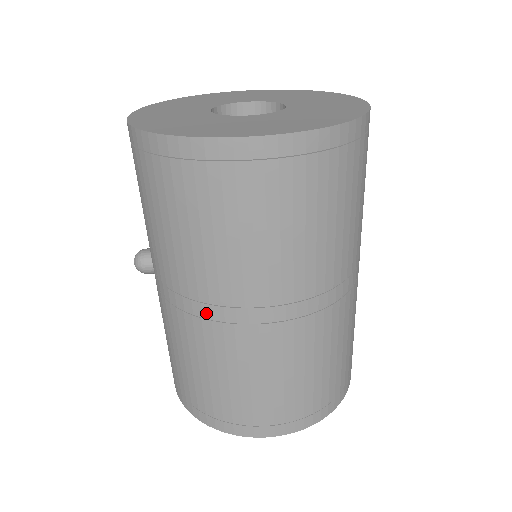
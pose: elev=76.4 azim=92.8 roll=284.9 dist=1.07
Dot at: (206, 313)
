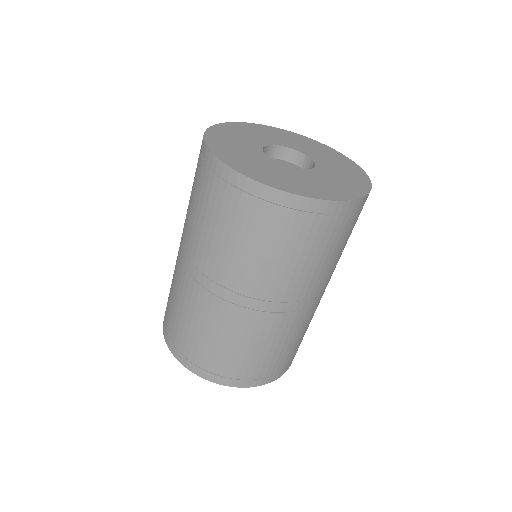
Dot at: (182, 254)
